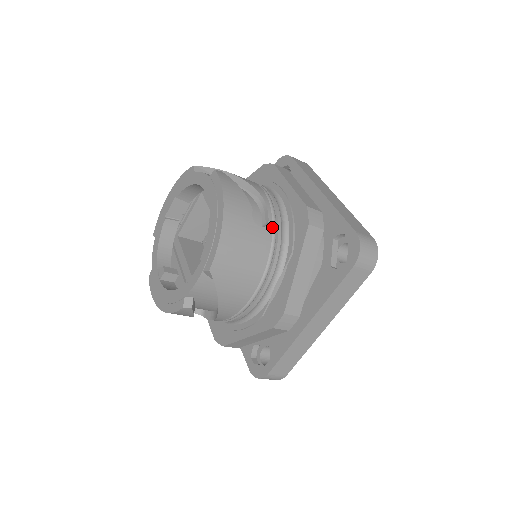
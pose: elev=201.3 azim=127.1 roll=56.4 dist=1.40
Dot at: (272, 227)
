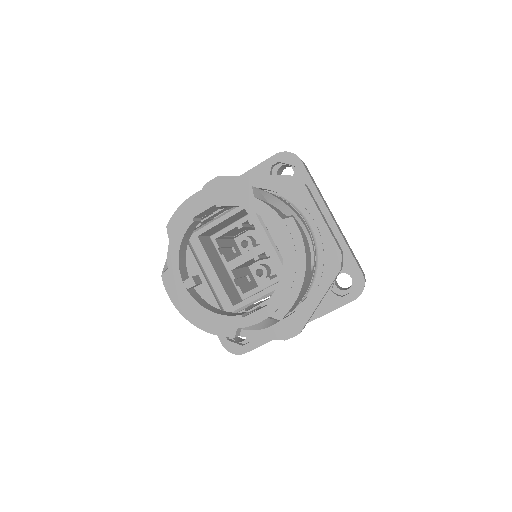
Dot at: (313, 267)
